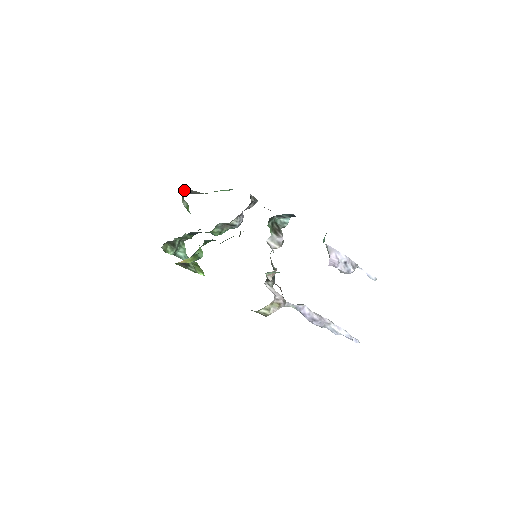
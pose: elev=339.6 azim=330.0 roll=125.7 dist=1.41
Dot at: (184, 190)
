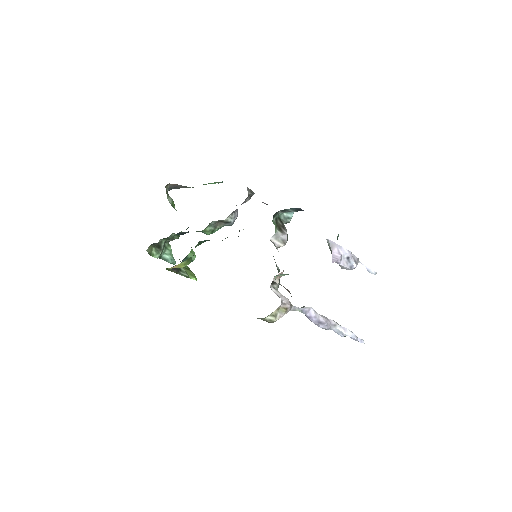
Dot at: (168, 184)
